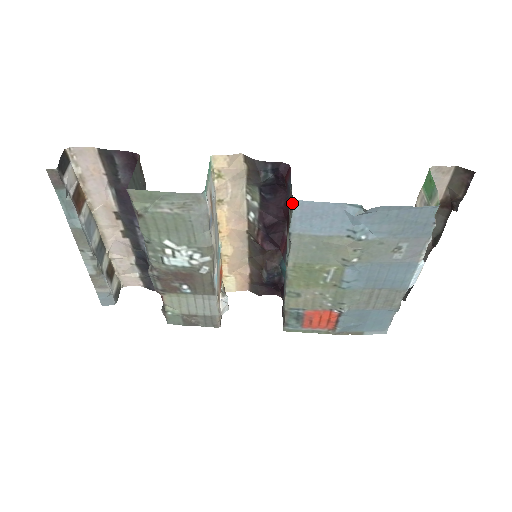
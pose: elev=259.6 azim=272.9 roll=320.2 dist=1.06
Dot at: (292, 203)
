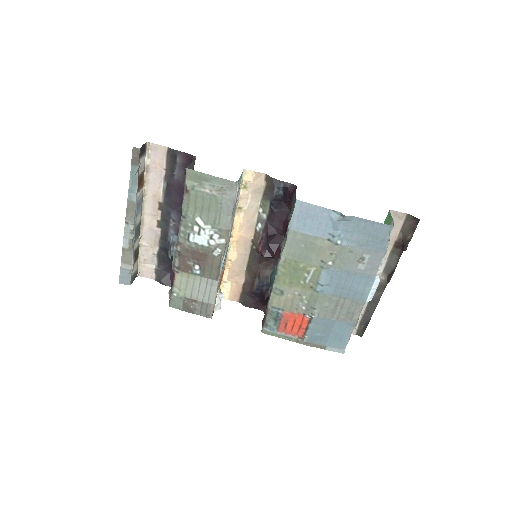
Dot at: (295, 203)
